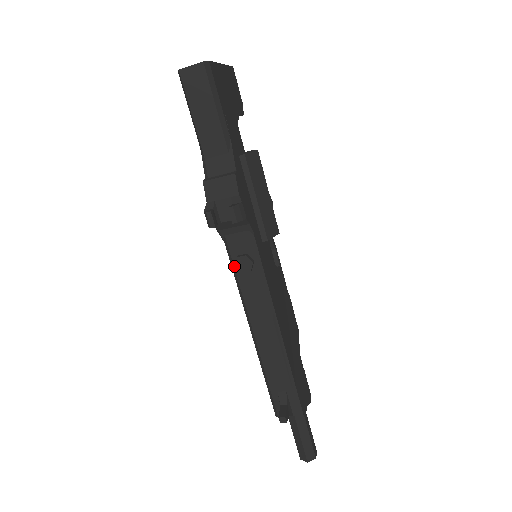
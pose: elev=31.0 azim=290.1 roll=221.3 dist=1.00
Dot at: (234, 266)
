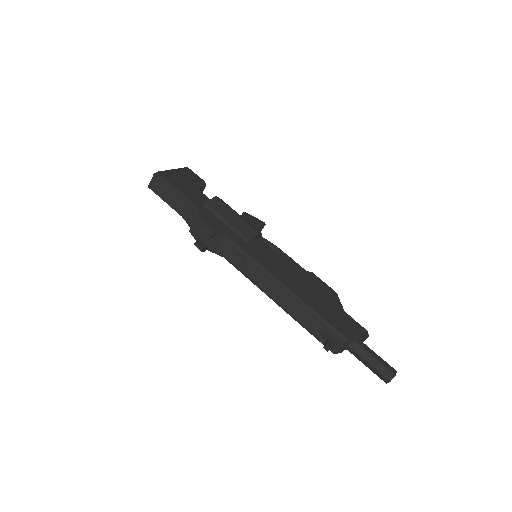
Dot at: (234, 266)
